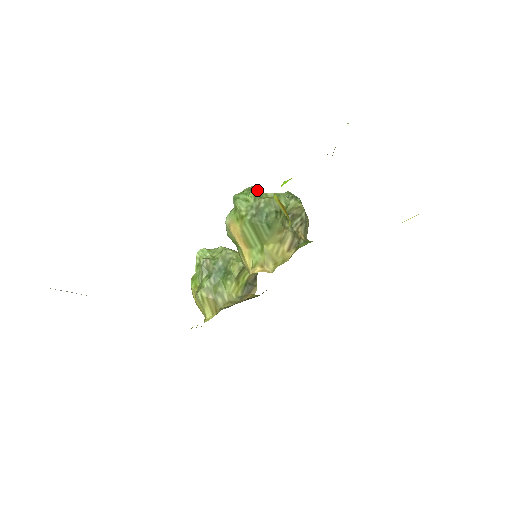
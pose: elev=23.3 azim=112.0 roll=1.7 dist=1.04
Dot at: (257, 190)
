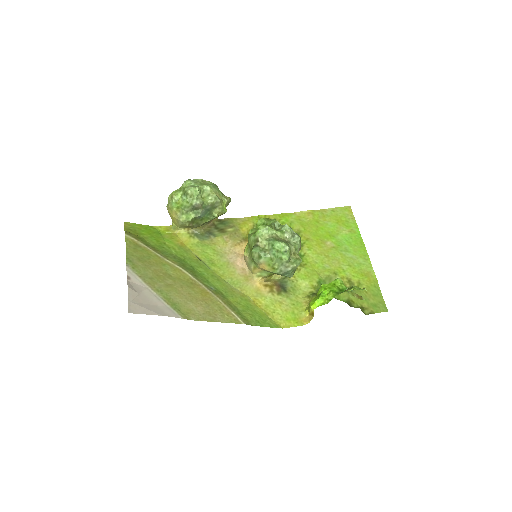
Dot at: occluded
